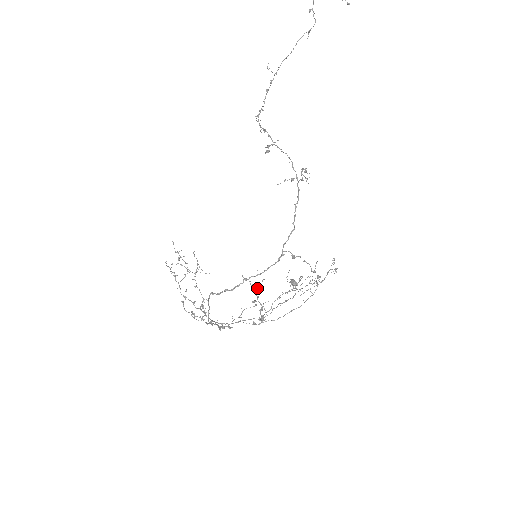
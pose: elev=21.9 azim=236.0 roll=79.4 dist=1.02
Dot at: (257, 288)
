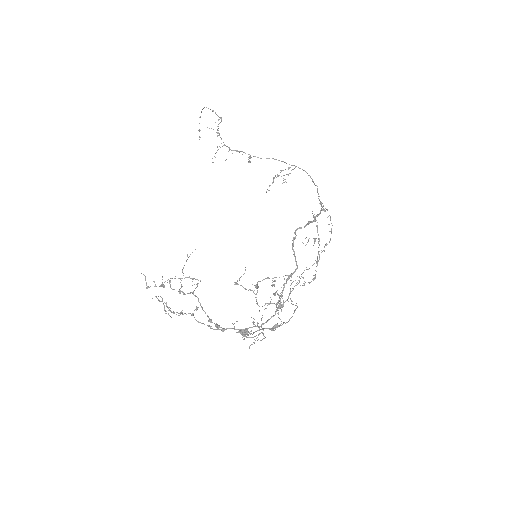
Dot at: (305, 245)
